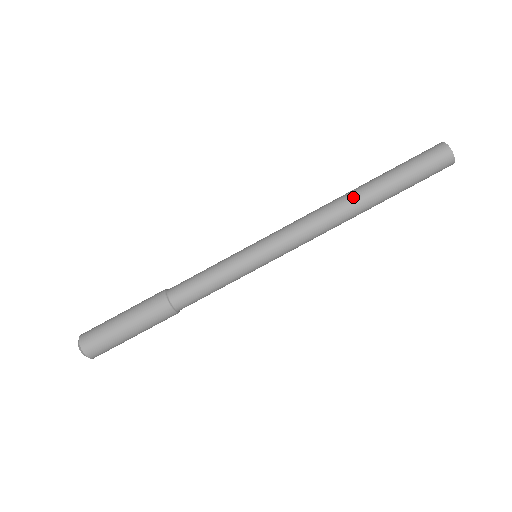
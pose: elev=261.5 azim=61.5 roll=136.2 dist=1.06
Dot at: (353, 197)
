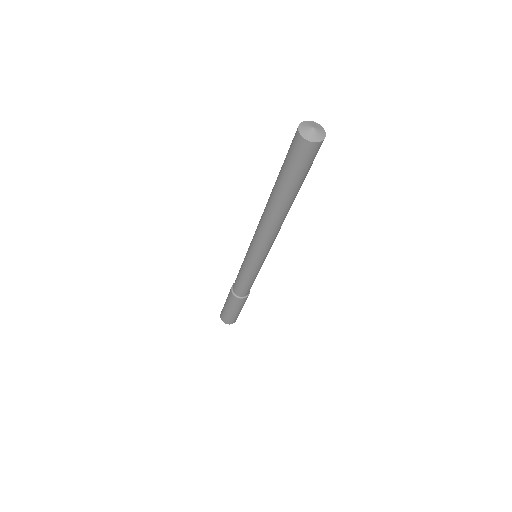
Dot at: (281, 213)
